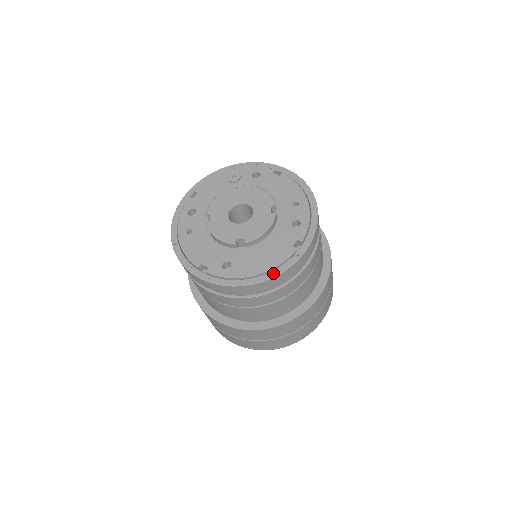
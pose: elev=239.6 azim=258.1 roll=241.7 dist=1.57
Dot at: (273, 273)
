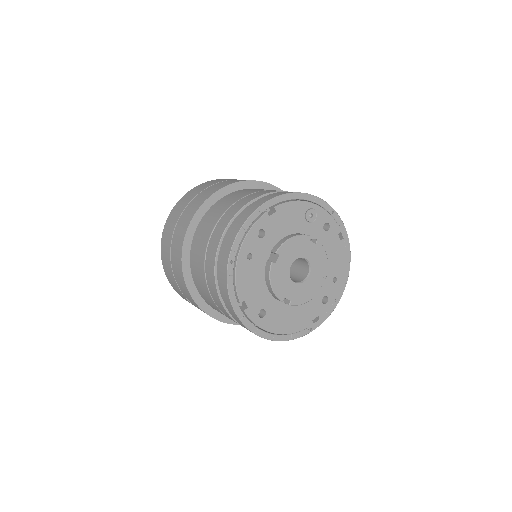
Dot at: (288, 337)
